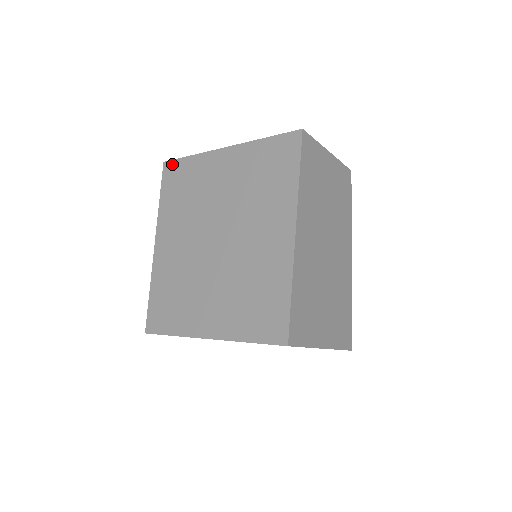
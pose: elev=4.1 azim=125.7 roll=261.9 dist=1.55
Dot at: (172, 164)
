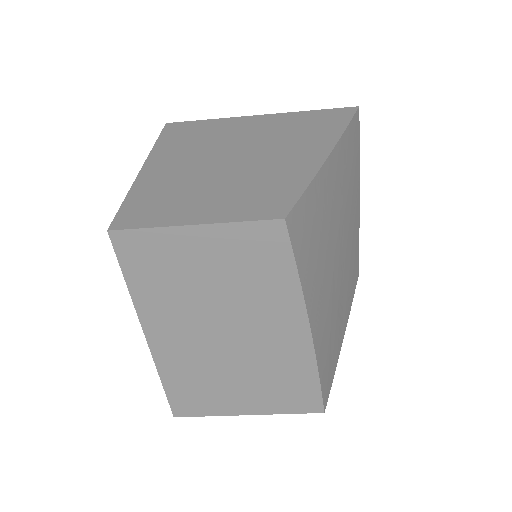
Dot at: occluded
